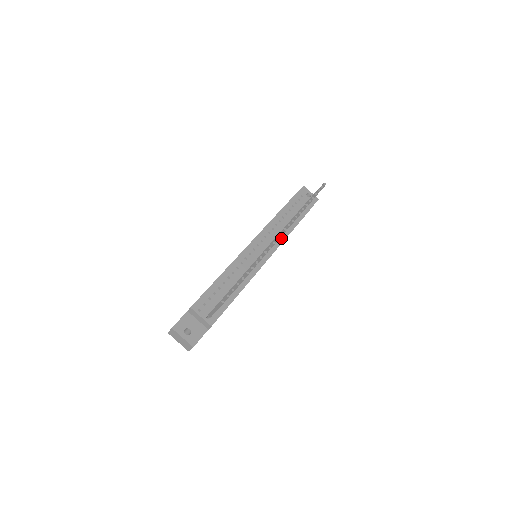
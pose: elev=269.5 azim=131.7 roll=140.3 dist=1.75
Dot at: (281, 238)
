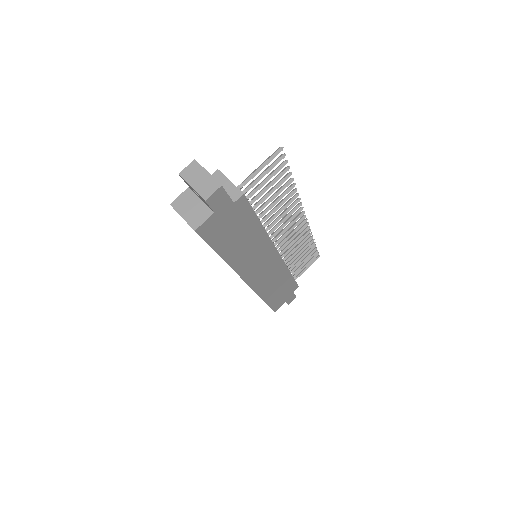
Dot at: occluded
